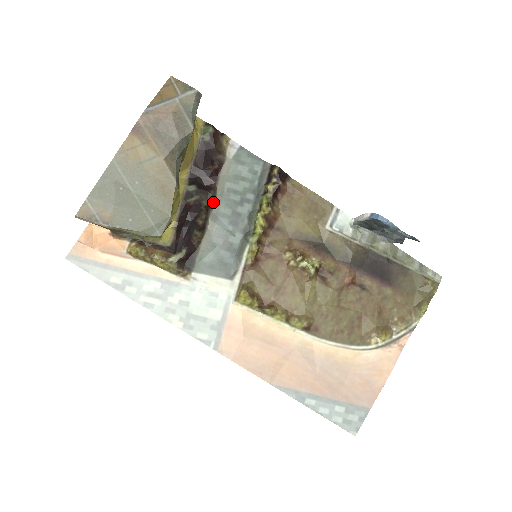
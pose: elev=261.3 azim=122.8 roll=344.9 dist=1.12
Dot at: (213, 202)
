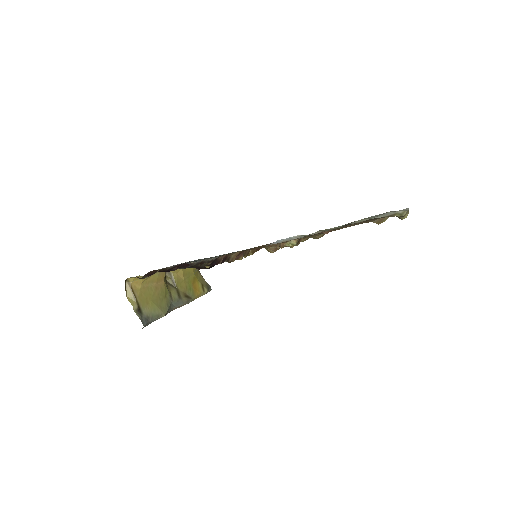
Dot at: (199, 262)
